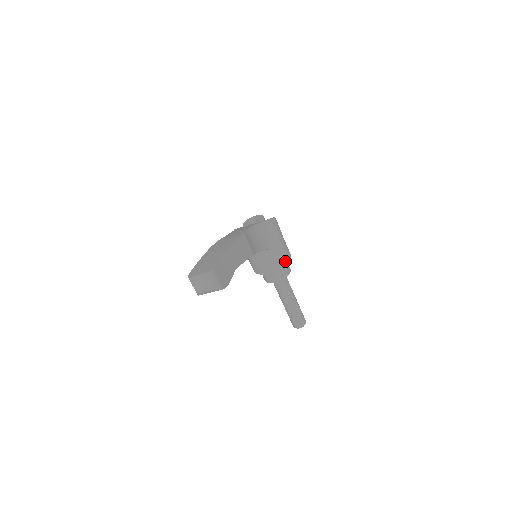
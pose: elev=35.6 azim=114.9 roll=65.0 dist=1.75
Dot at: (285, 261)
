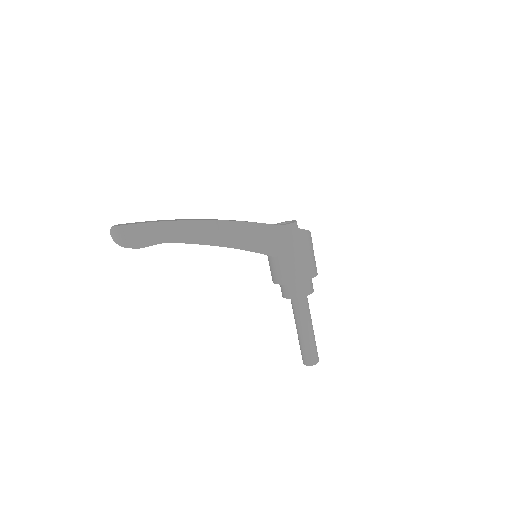
Dot at: (291, 279)
